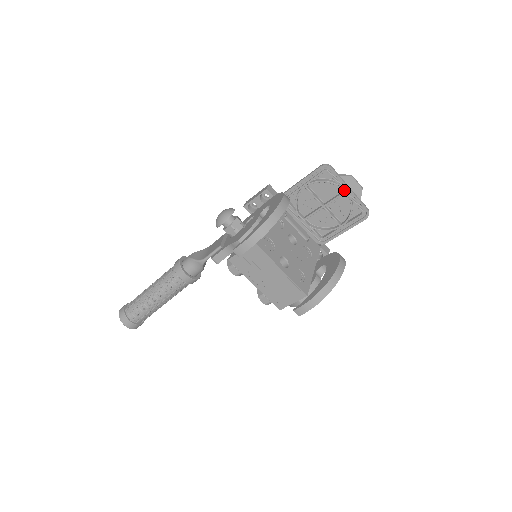
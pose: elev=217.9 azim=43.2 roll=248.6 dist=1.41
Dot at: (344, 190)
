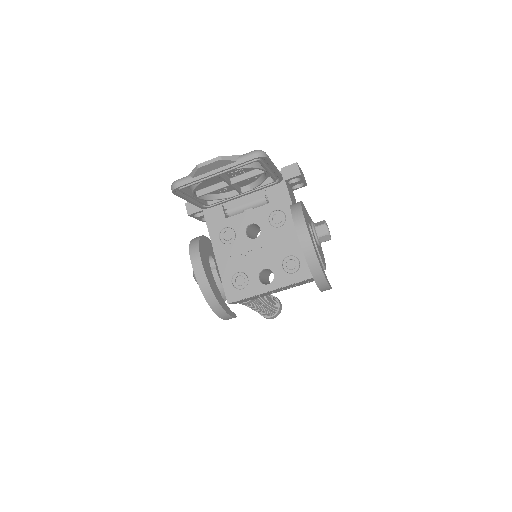
Dot at: (214, 176)
